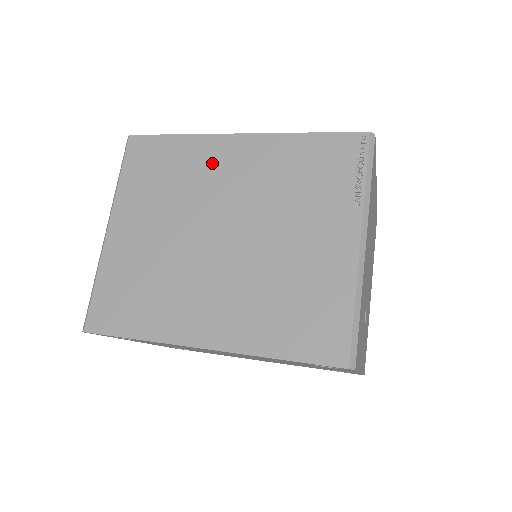
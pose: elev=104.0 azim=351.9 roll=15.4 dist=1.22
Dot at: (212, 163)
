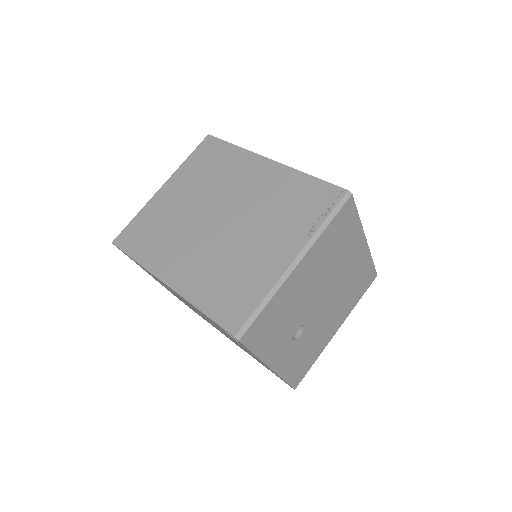
Dot at: (242, 171)
